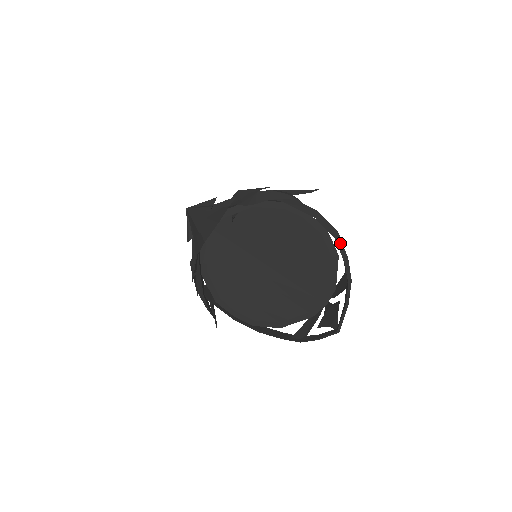
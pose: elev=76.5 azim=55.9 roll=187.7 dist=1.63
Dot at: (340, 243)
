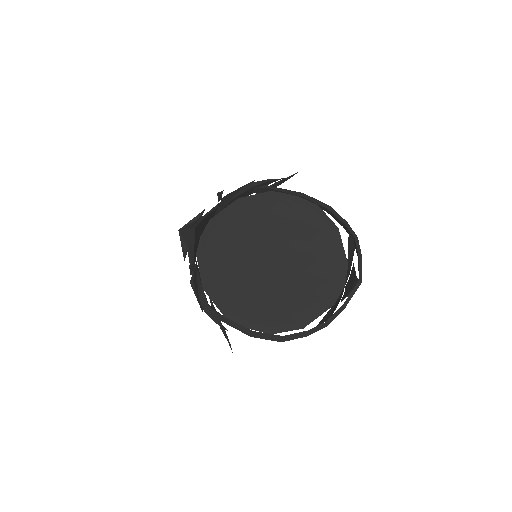
Dot at: (334, 212)
